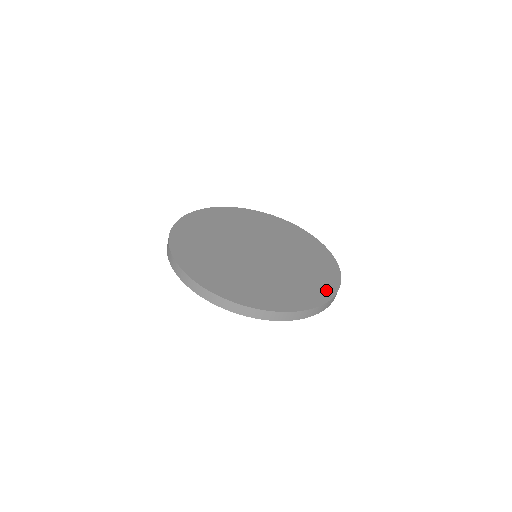
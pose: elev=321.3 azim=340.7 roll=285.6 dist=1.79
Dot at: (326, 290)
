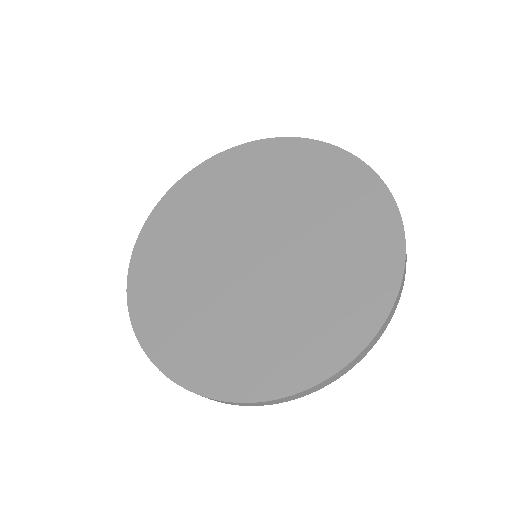
Dot at: (387, 237)
